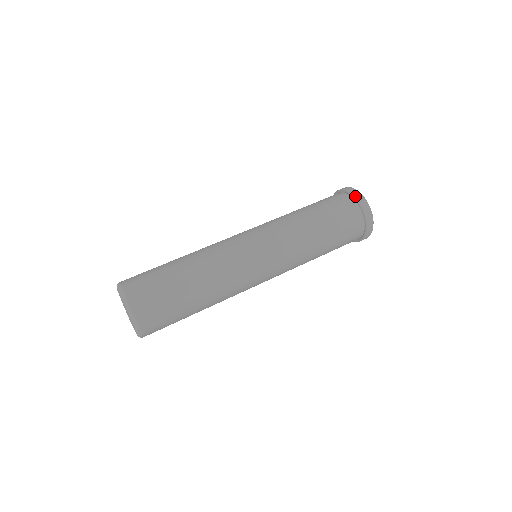
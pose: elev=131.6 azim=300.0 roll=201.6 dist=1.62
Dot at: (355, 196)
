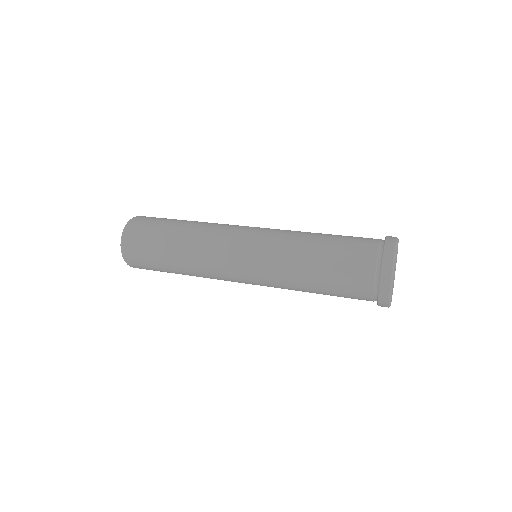
Dot at: (386, 240)
